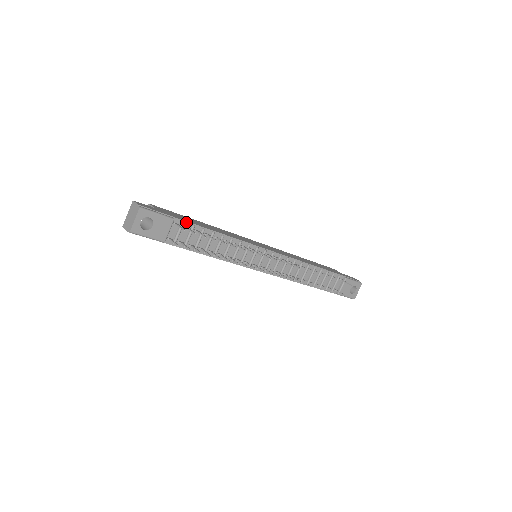
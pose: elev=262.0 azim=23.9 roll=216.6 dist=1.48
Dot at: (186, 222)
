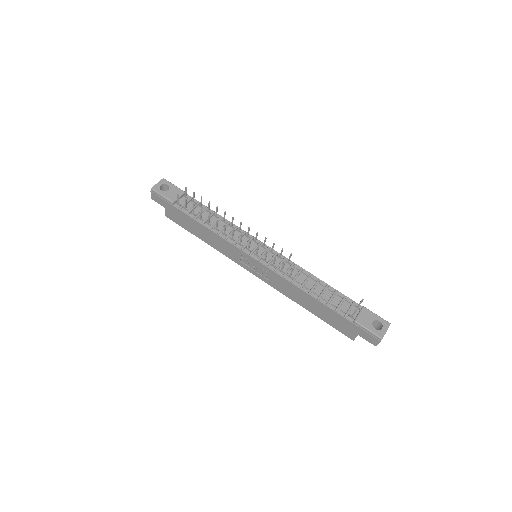
Dot at: (194, 199)
